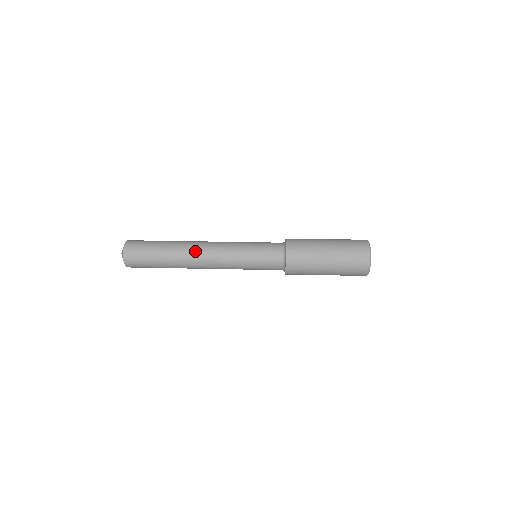
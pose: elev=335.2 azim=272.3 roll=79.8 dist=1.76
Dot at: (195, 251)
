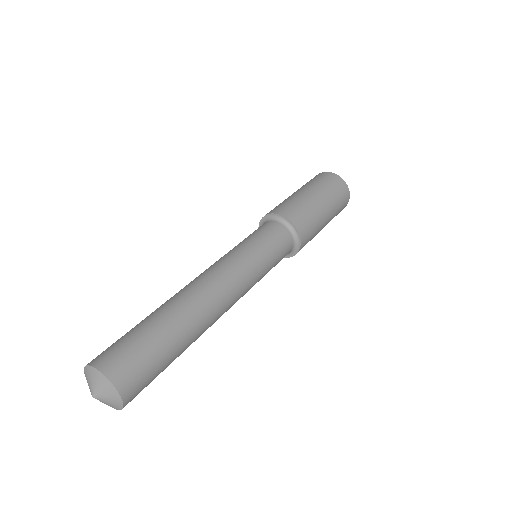
Dot at: (217, 316)
